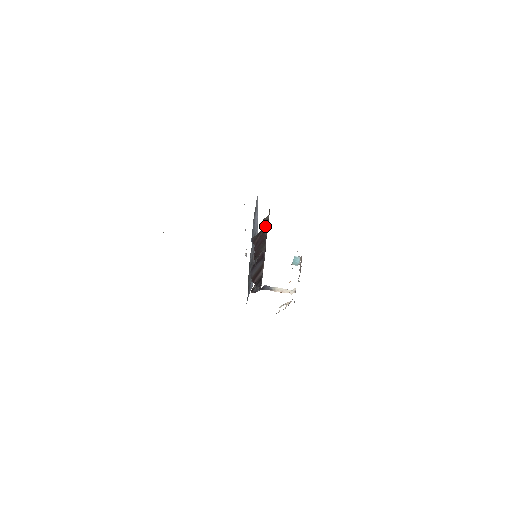
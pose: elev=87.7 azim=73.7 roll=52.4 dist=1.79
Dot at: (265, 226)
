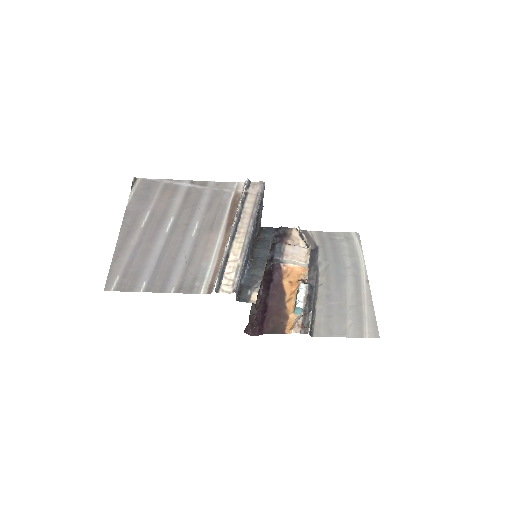
Dot at: occluded
